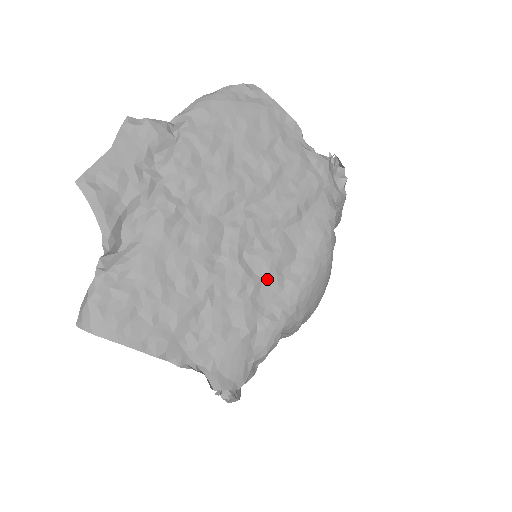
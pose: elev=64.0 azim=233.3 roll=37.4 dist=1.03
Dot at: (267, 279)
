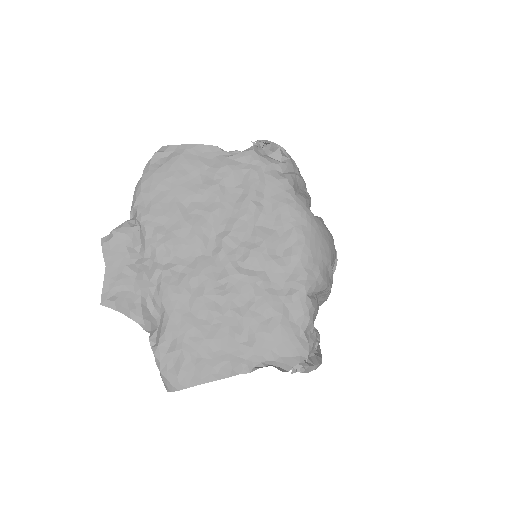
Dot at: (268, 268)
